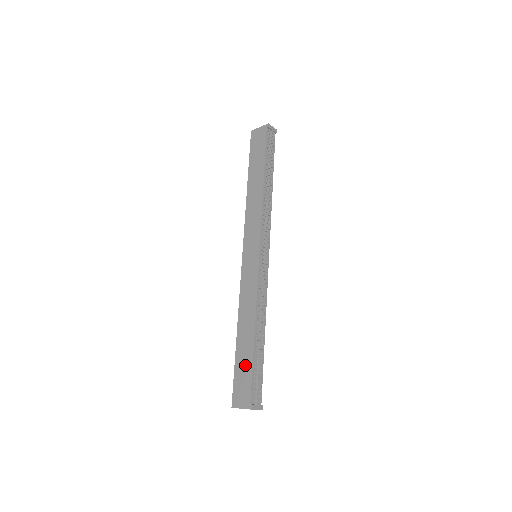
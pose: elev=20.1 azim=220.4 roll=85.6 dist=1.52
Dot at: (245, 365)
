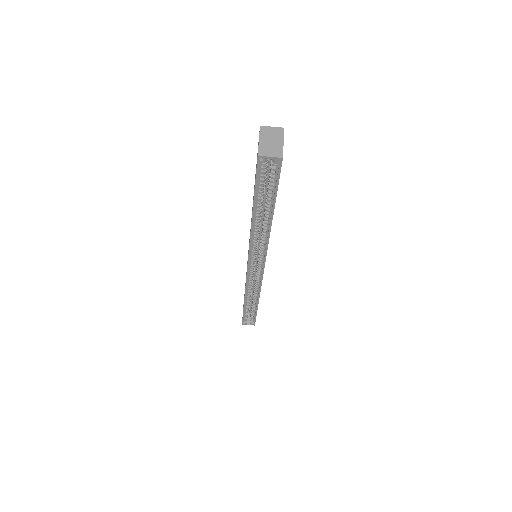
Dot at: occluded
